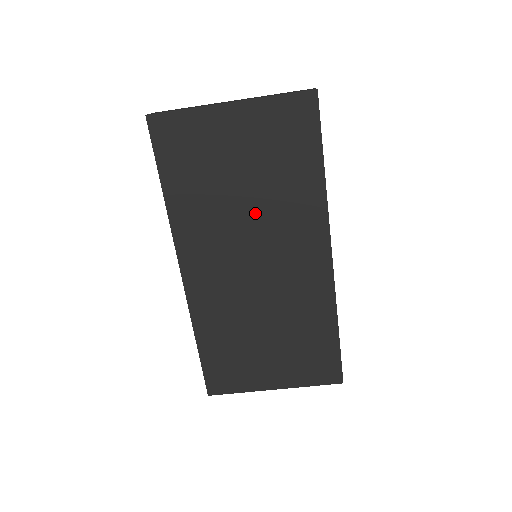
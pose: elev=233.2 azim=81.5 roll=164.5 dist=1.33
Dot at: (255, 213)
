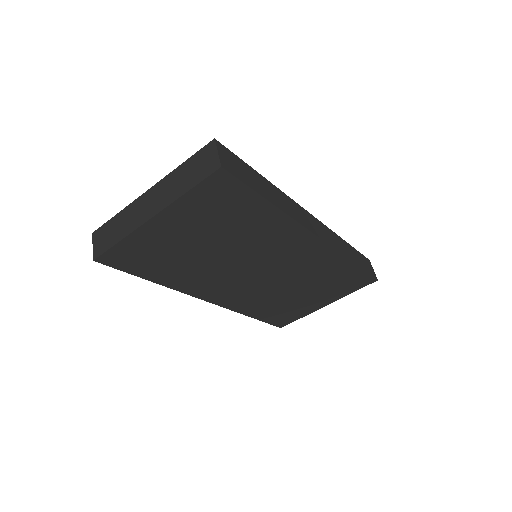
Dot at: (236, 254)
